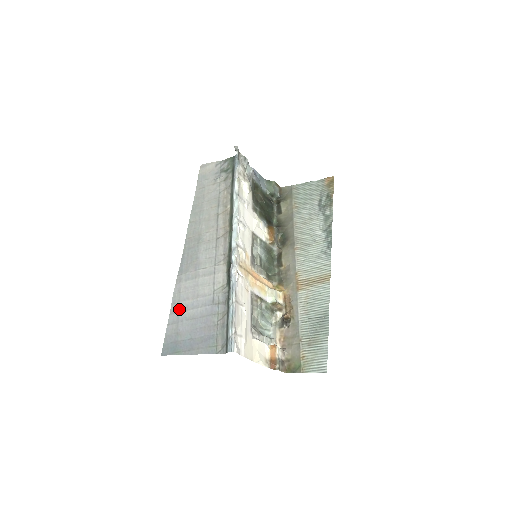
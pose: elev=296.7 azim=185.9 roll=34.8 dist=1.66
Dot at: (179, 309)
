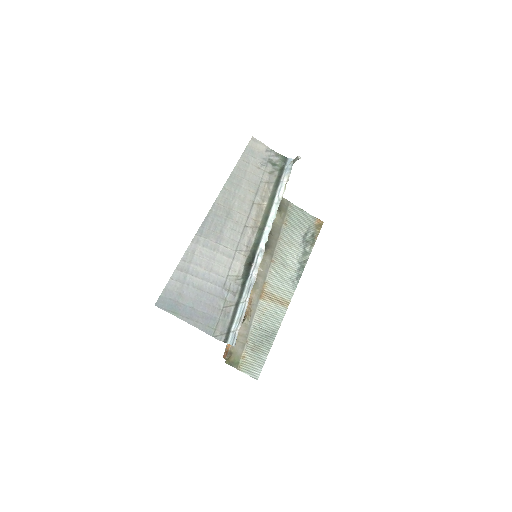
Dot at: (188, 270)
